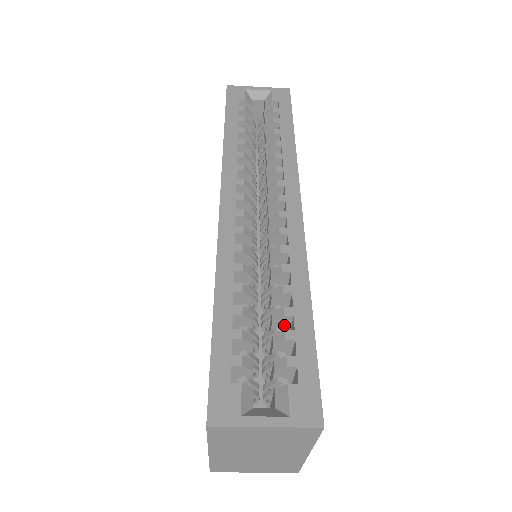
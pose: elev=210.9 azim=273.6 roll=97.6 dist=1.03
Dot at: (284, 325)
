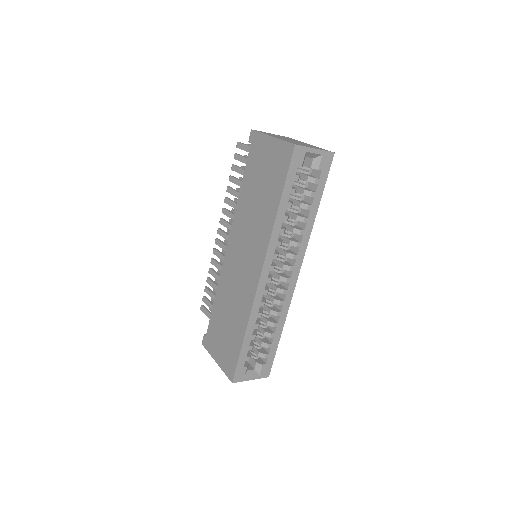
Dot at: occluded
